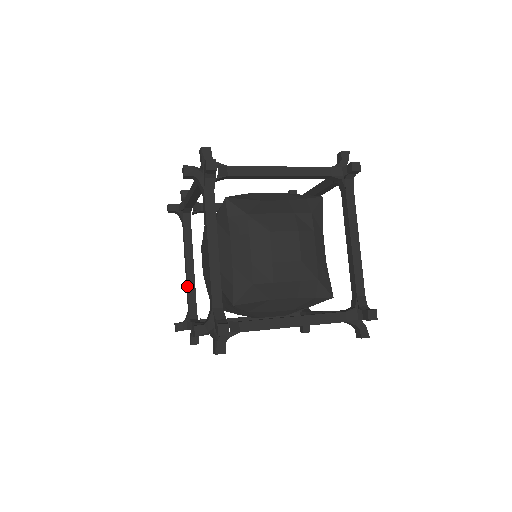
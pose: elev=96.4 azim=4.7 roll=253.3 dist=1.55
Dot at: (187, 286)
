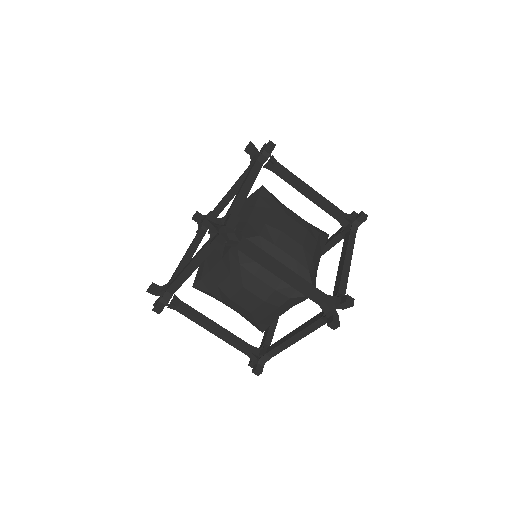
Dot at: (179, 266)
